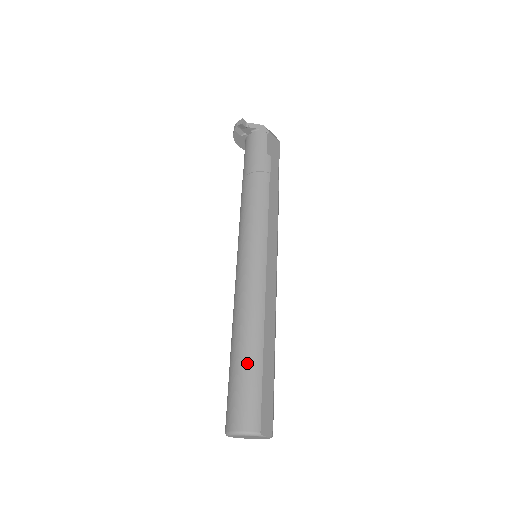
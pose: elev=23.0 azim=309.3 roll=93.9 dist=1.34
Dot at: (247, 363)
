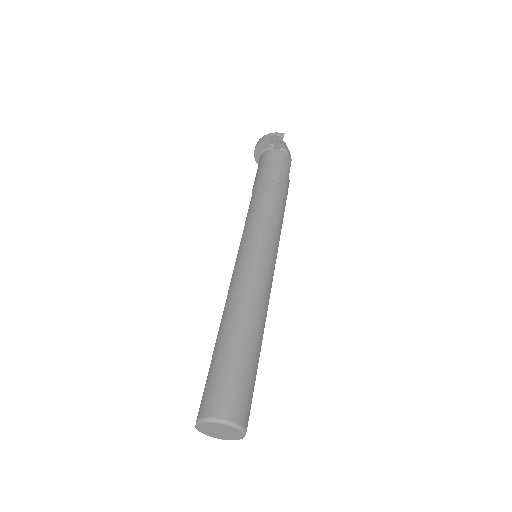
Dot at: (250, 354)
